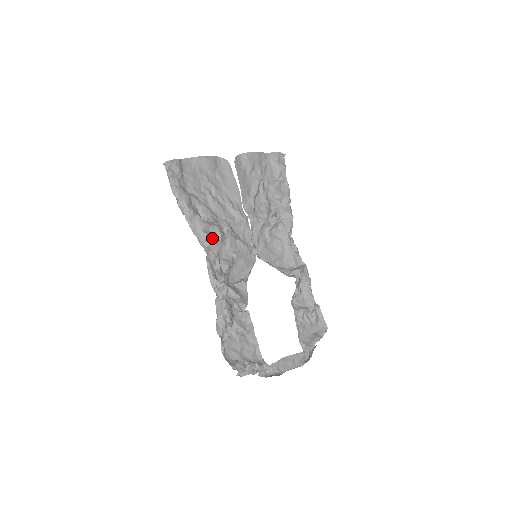
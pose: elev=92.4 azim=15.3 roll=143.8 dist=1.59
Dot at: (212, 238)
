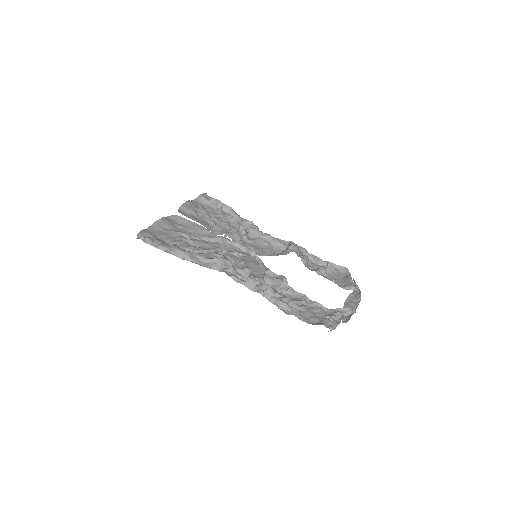
Dot at: (218, 258)
